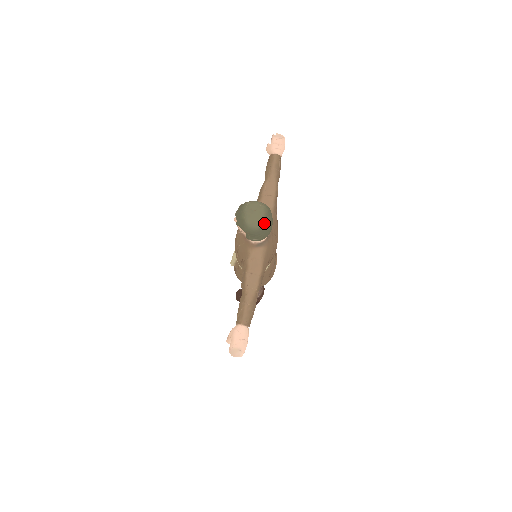
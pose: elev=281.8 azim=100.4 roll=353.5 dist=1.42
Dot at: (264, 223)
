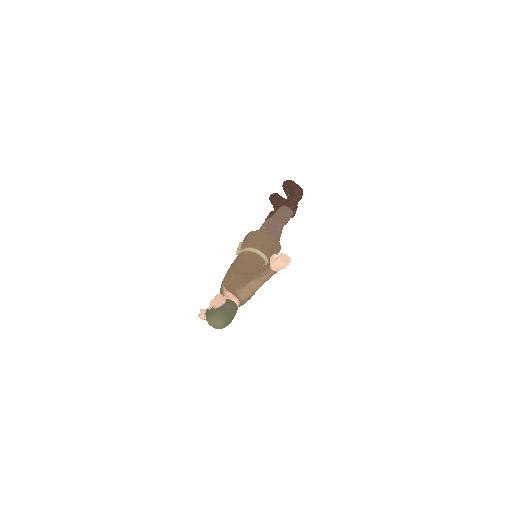
Dot at: occluded
